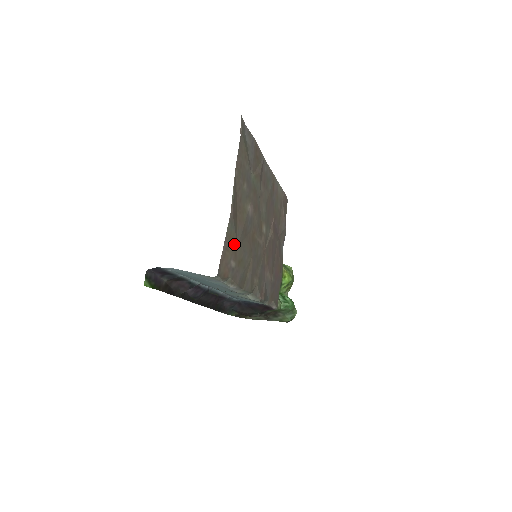
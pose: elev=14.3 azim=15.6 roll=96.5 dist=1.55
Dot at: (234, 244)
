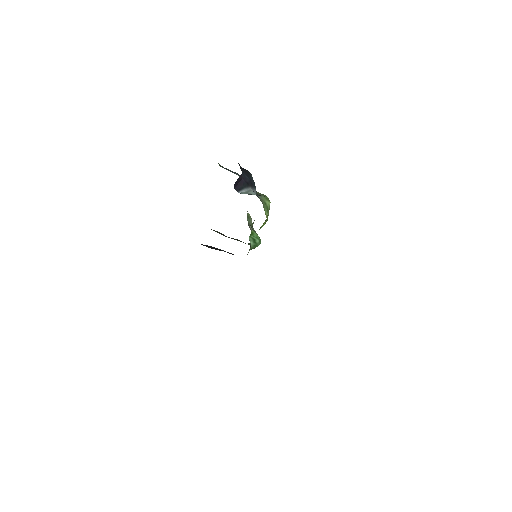
Dot at: occluded
